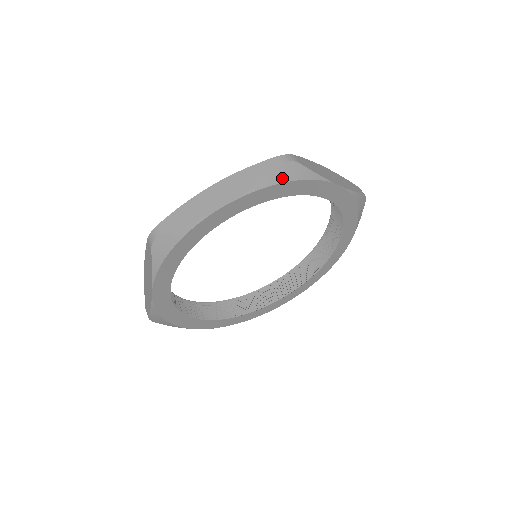
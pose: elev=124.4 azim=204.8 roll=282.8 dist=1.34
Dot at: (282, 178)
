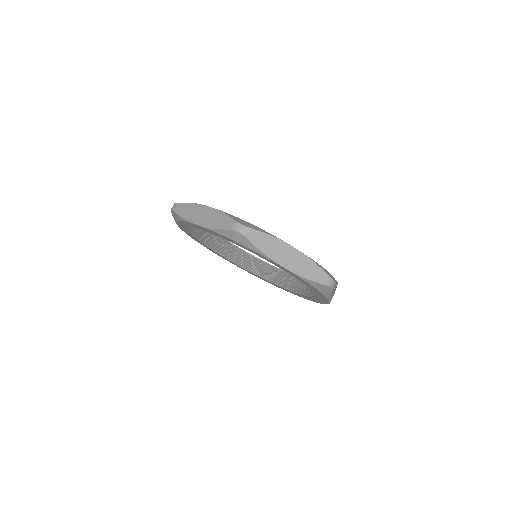
Dot at: (318, 287)
